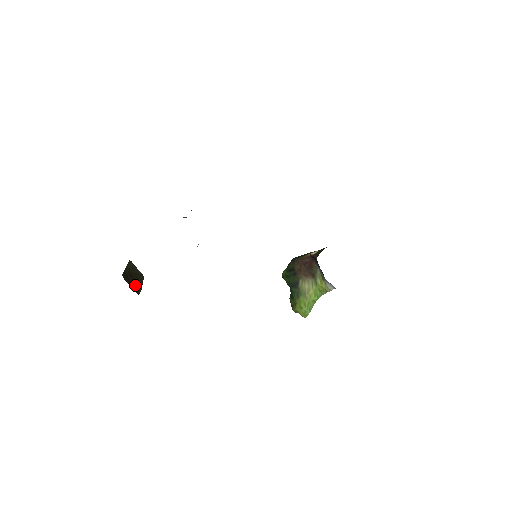
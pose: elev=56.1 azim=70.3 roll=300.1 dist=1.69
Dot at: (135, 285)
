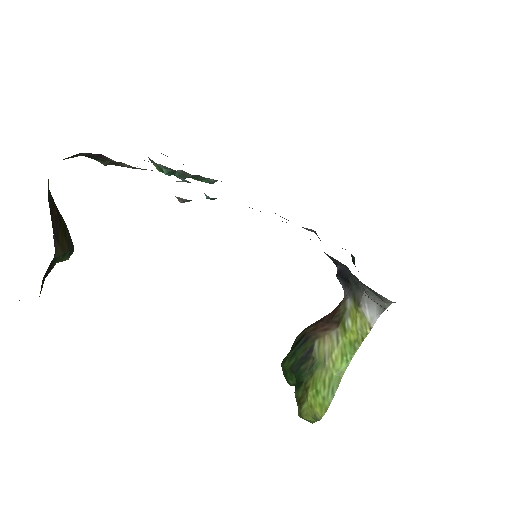
Dot at: (58, 232)
